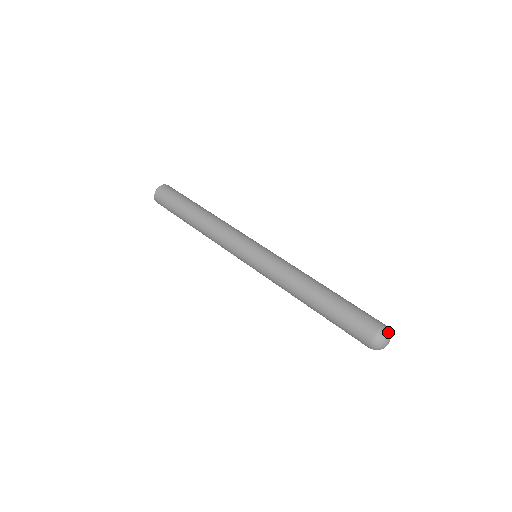
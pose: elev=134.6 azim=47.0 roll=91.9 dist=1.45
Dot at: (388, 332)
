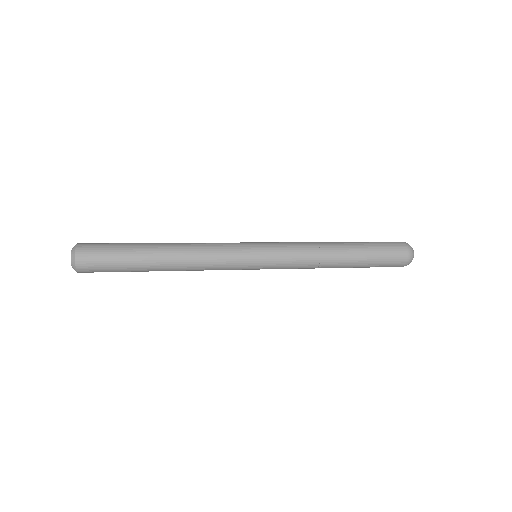
Dot at: (410, 246)
